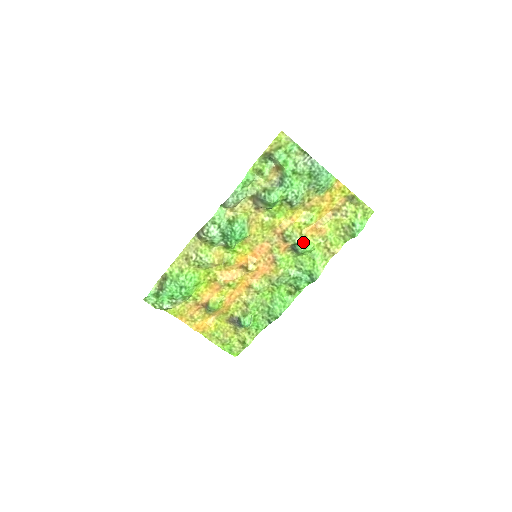
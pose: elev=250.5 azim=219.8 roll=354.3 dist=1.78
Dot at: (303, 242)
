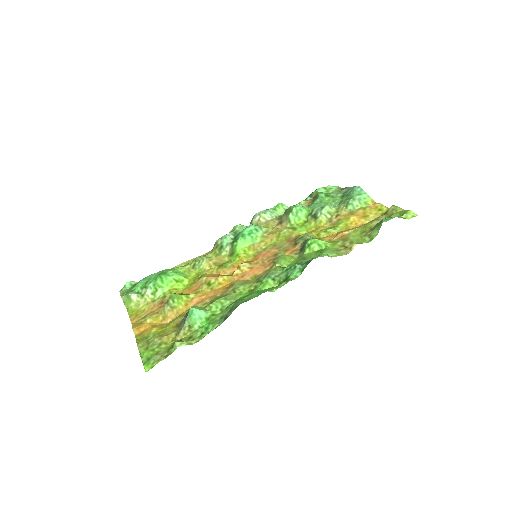
Dot at: occluded
